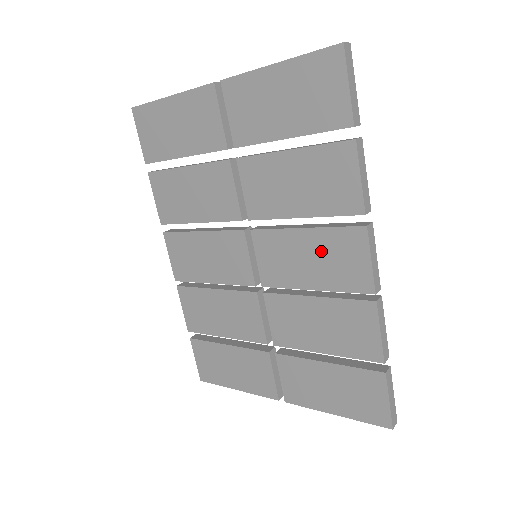
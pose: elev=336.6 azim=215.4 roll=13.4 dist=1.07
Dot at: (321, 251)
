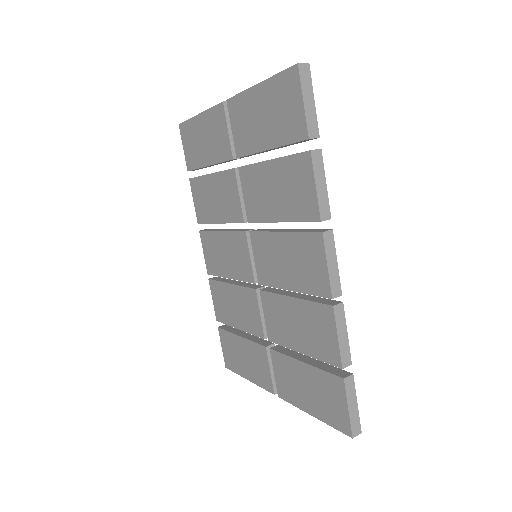
Dot at: (294, 254)
